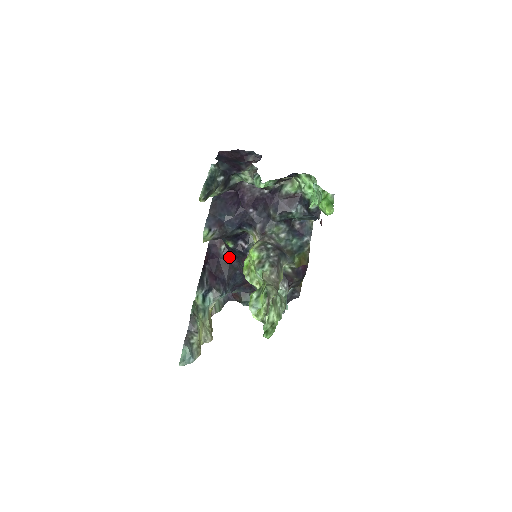
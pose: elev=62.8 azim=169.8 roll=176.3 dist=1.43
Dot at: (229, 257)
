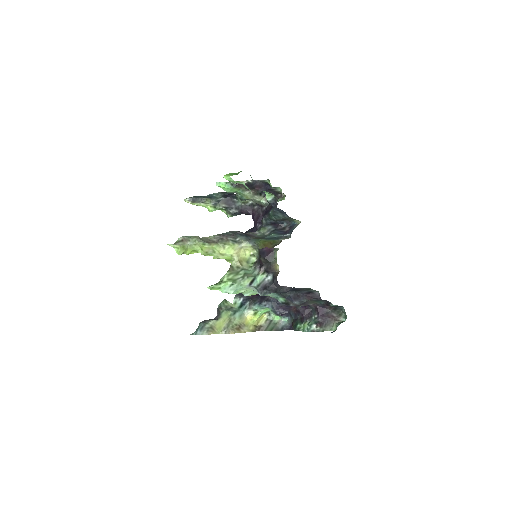
Dot at: occluded
